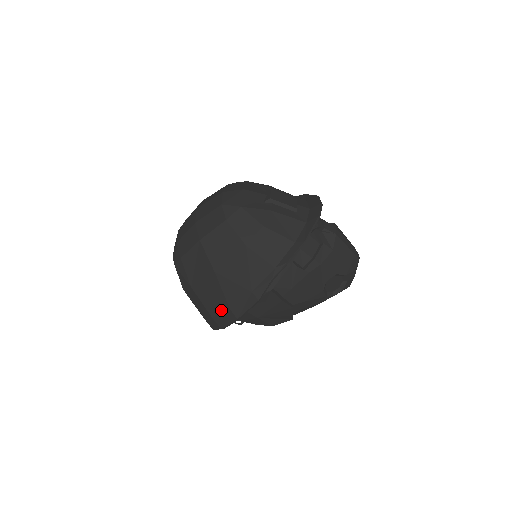
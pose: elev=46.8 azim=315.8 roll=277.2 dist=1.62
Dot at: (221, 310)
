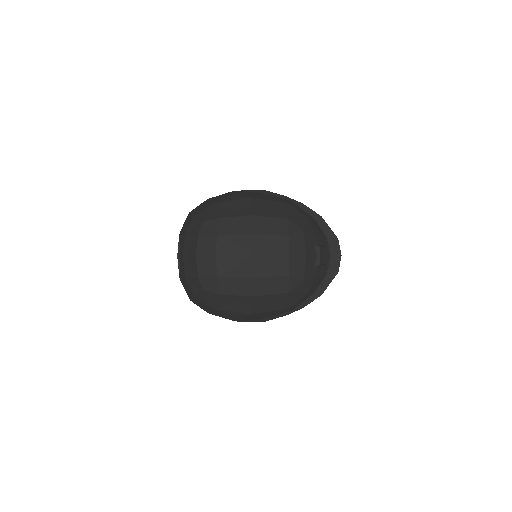
Dot at: (226, 317)
